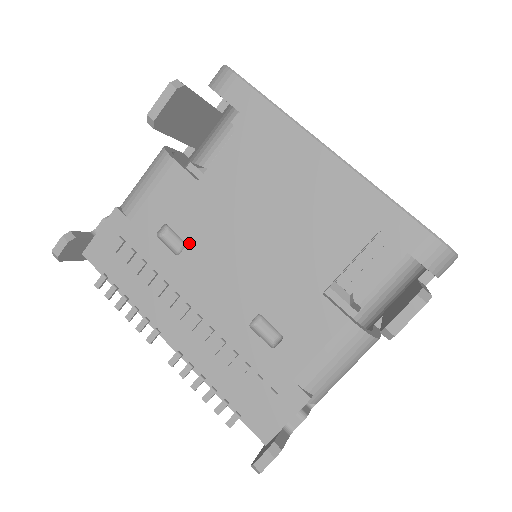
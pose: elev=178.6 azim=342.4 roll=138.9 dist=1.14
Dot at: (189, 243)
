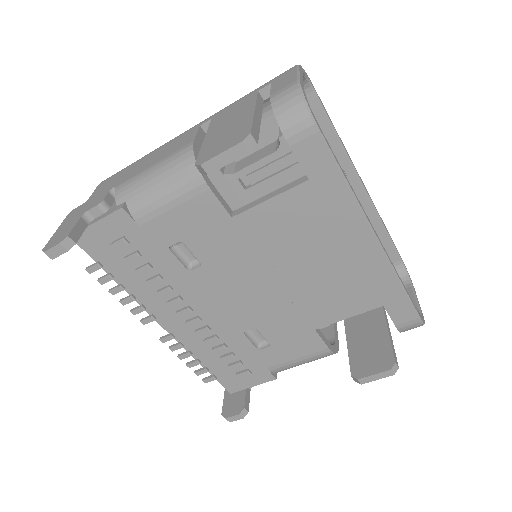
Dot at: (205, 265)
